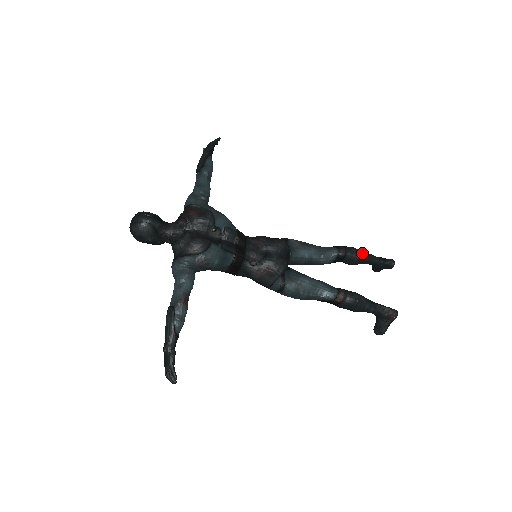
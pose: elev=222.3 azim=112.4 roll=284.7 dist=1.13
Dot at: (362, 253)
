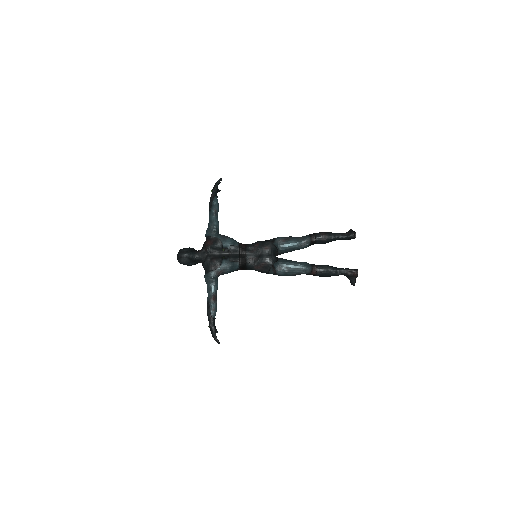
Dot at: (328, 235)
